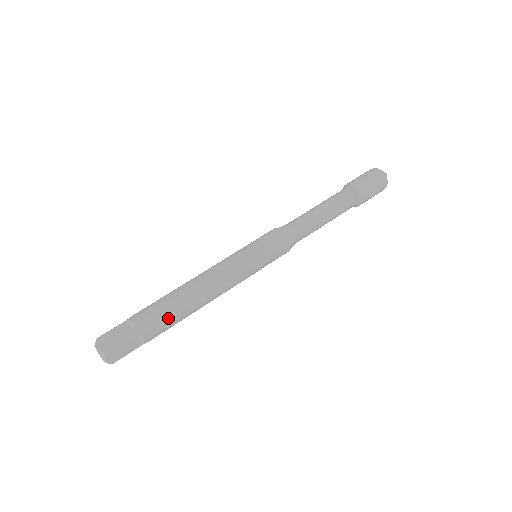
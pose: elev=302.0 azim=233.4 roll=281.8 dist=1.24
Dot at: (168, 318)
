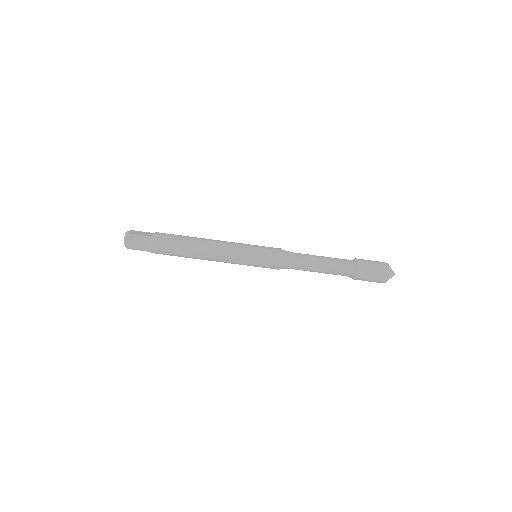
Dot at: occluded
